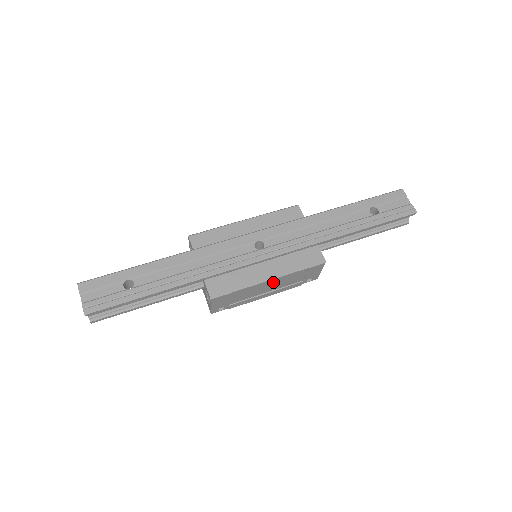
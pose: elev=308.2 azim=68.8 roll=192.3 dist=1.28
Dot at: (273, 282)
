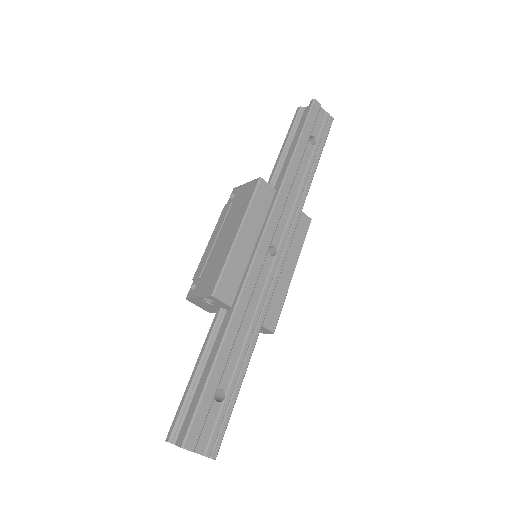
Dot at: occluded
